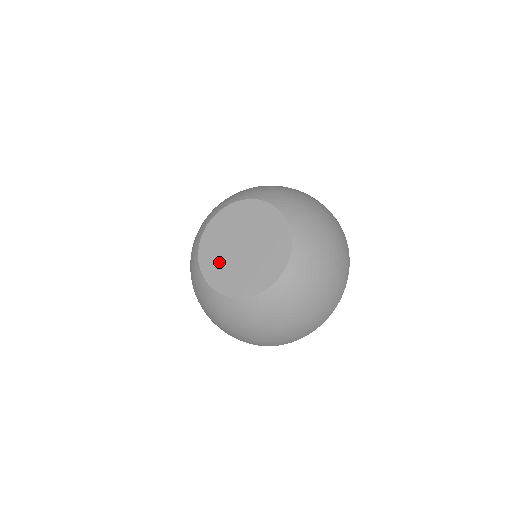
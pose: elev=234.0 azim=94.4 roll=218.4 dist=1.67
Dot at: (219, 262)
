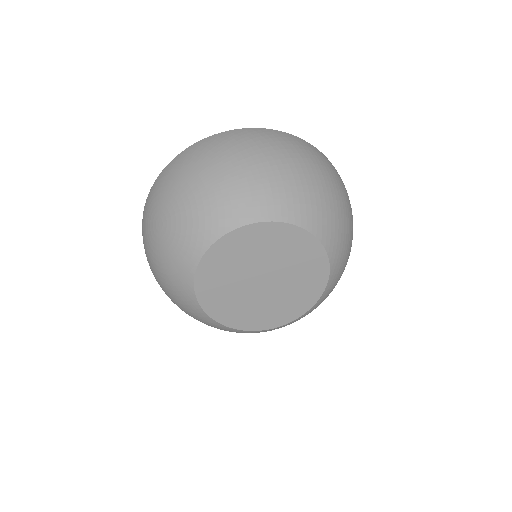
Dot at: (224, 286)
